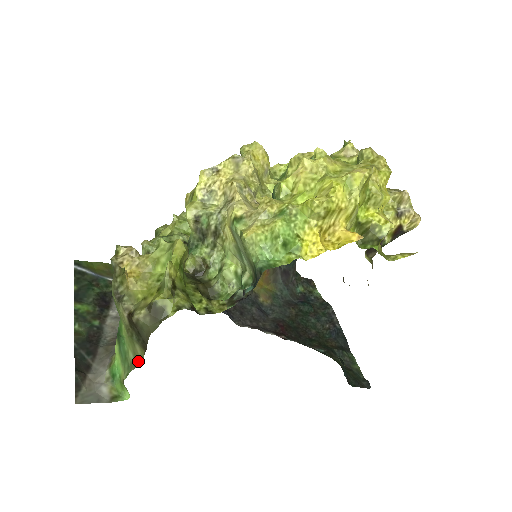
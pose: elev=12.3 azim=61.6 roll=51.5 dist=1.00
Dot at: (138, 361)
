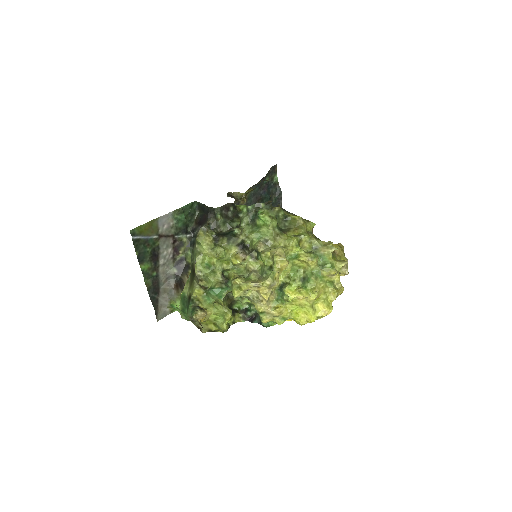
Dot at: occluded
